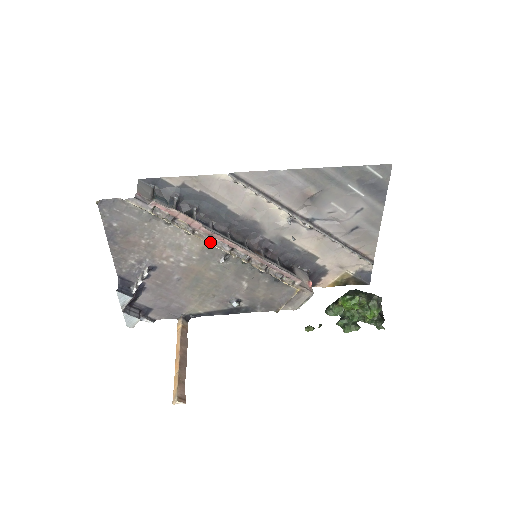
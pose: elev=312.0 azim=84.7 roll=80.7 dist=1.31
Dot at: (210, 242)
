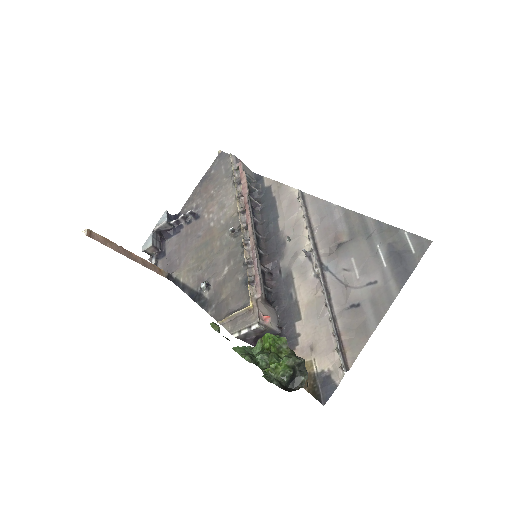
Dot at: (240, 210)
